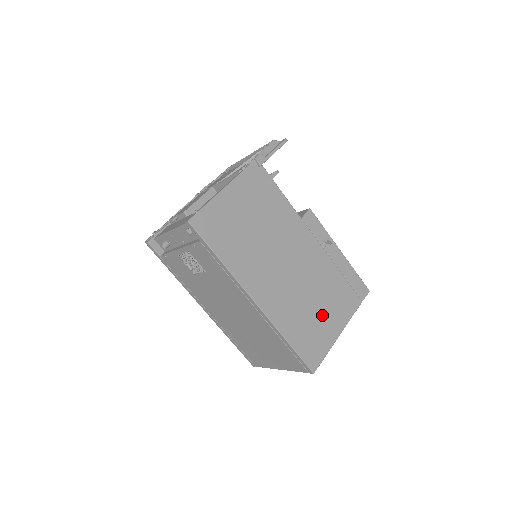
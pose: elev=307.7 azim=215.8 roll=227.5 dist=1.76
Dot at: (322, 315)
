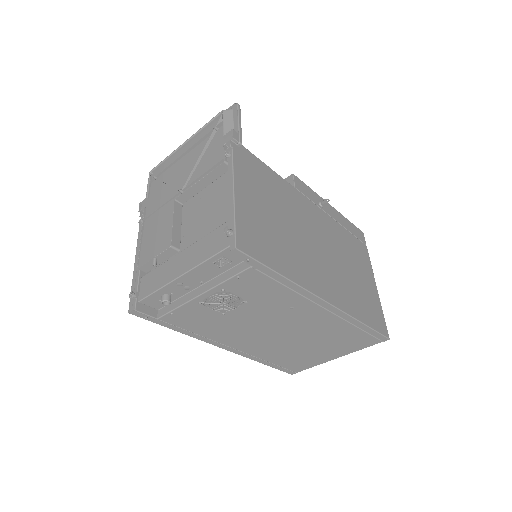
Dot at: (360, 278)
